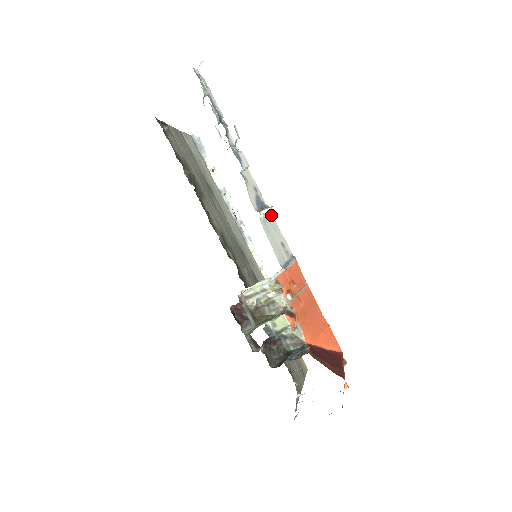
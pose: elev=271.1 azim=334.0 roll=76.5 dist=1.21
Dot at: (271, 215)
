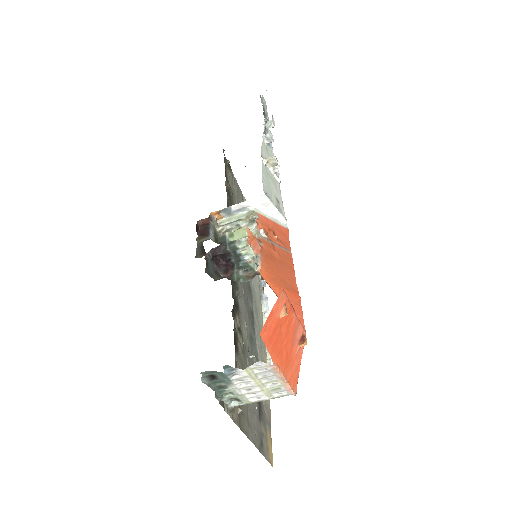
Dot at: (278, 185)
